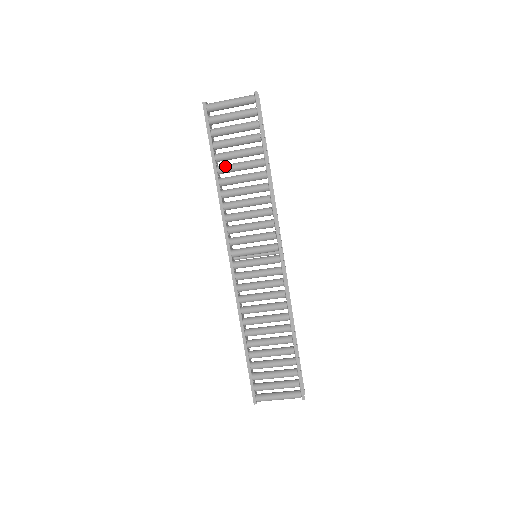
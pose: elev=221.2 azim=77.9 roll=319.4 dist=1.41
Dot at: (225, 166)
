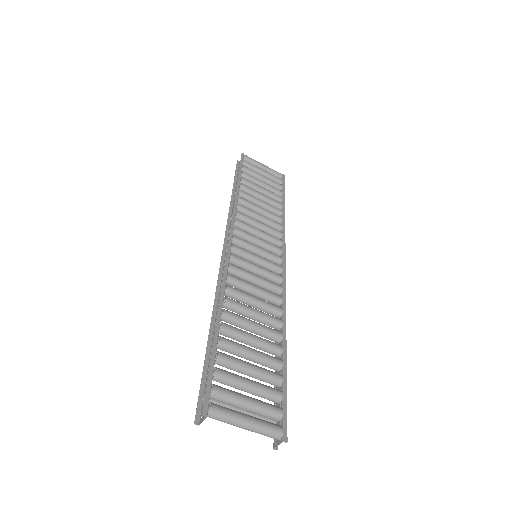
Dot at: (249, 187)
